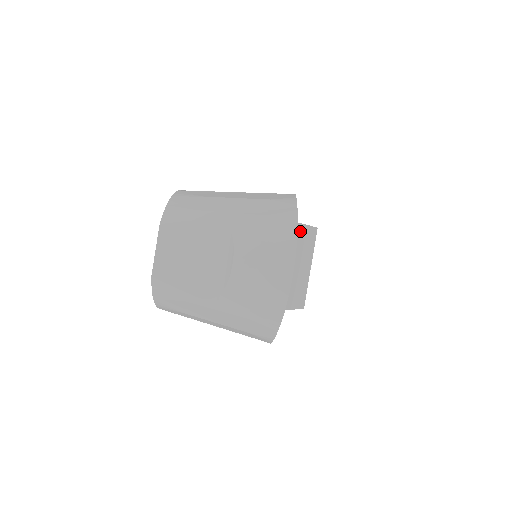
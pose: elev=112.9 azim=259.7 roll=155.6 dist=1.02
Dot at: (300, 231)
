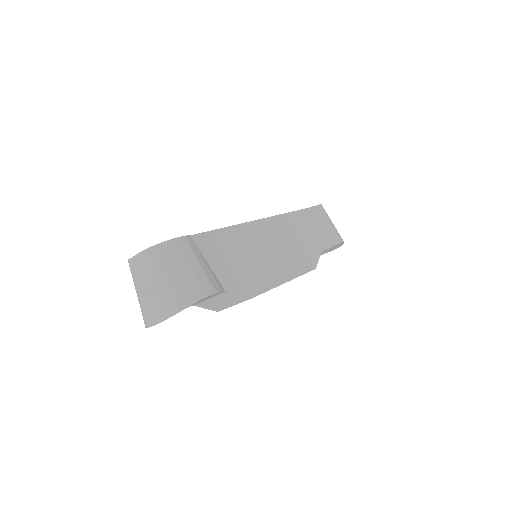
Dot at: (233, 294)
